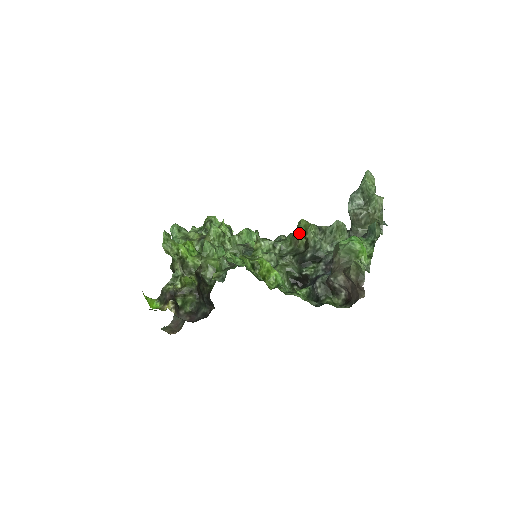
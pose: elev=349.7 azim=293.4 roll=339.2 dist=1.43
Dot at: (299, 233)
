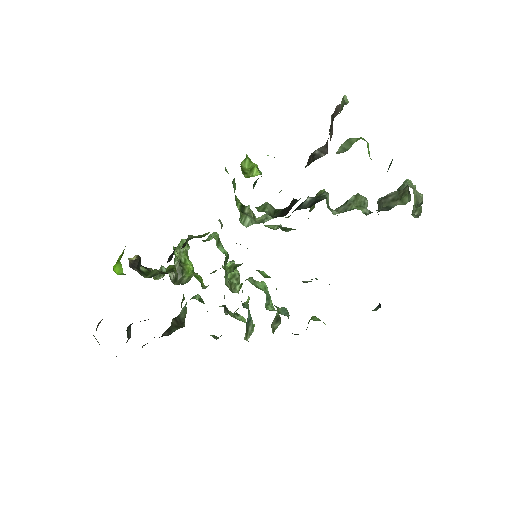
Dot at: (311, 207)
